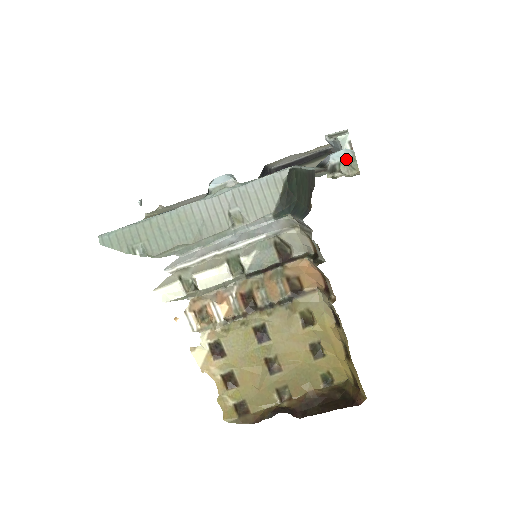
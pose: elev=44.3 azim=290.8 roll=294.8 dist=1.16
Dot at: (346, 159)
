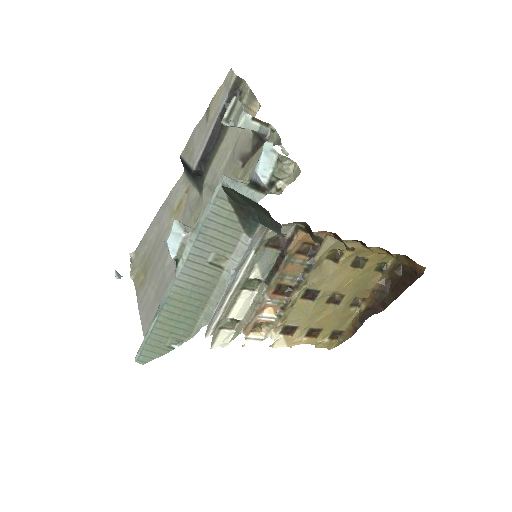
Dot at: (275, 165)
